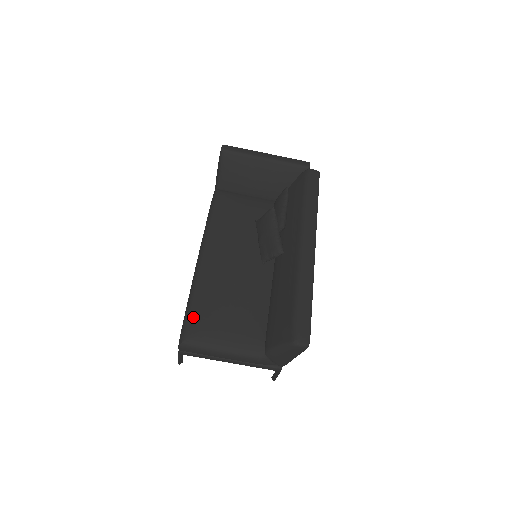
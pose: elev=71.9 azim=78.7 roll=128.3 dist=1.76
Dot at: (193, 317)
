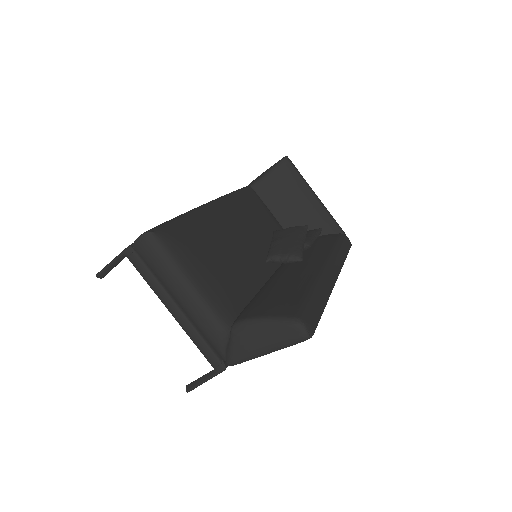
Dot at: (179, 226)
